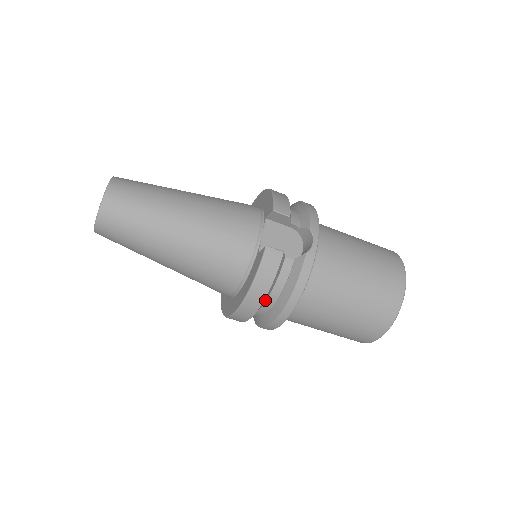
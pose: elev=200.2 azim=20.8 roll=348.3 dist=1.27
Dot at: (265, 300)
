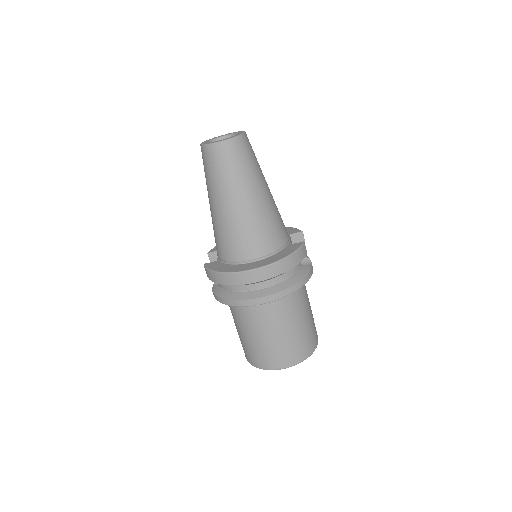
Dot at: occluded
